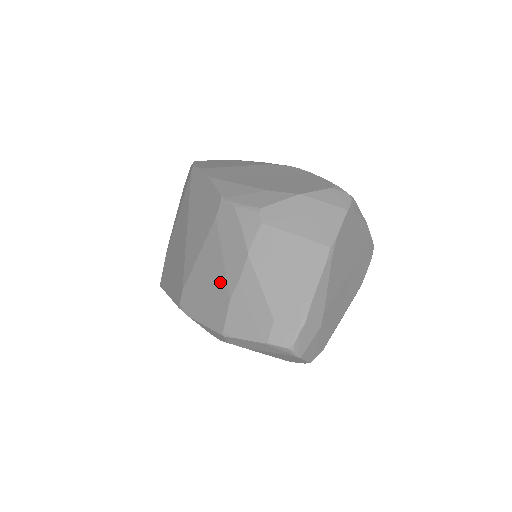
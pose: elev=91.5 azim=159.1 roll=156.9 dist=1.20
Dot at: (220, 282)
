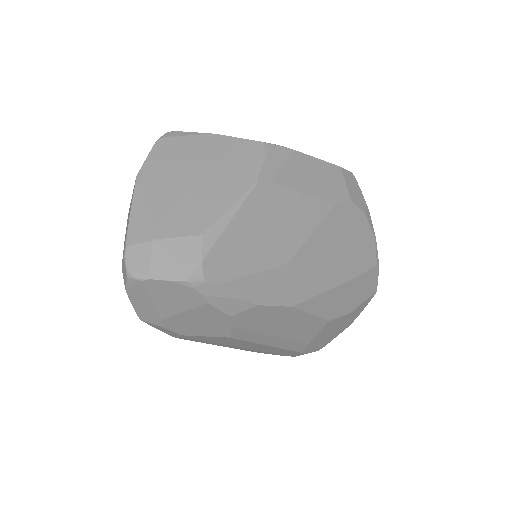
Dot at: occluded
